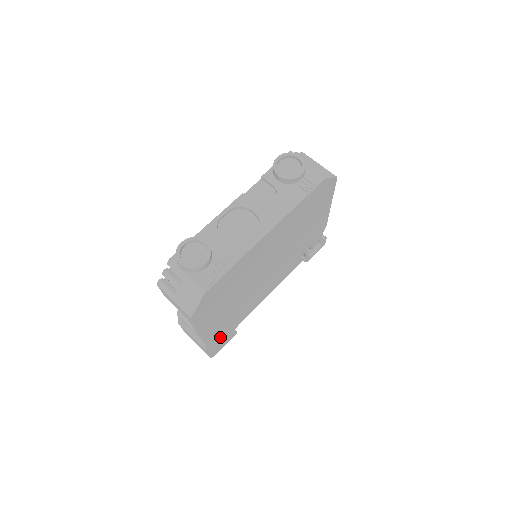
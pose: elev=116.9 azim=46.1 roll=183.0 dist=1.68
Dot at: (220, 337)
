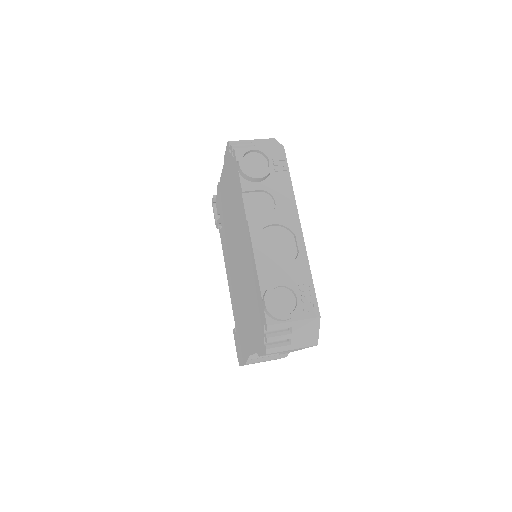
Dot at: occluded
